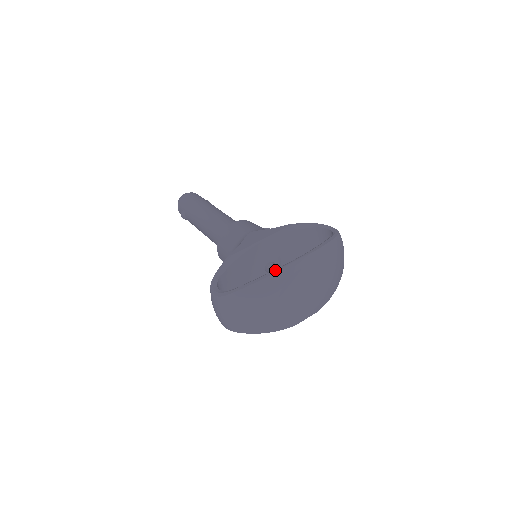
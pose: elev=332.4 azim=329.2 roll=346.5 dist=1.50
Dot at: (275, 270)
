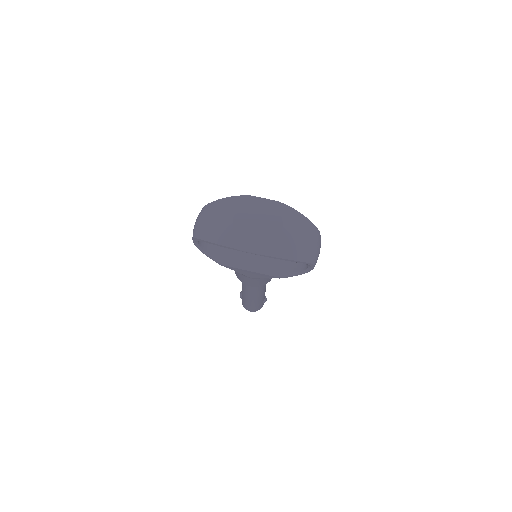
Dot at: (247, 196)
